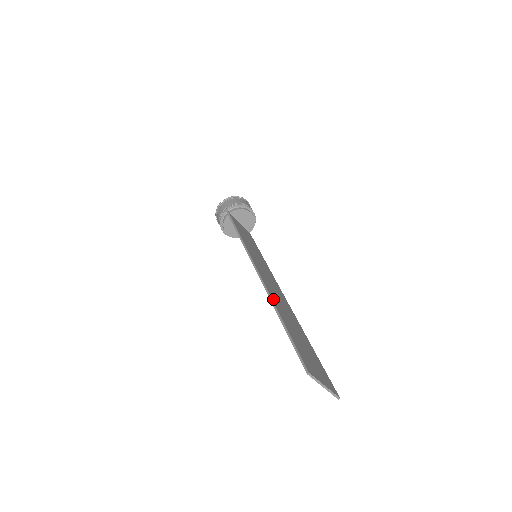
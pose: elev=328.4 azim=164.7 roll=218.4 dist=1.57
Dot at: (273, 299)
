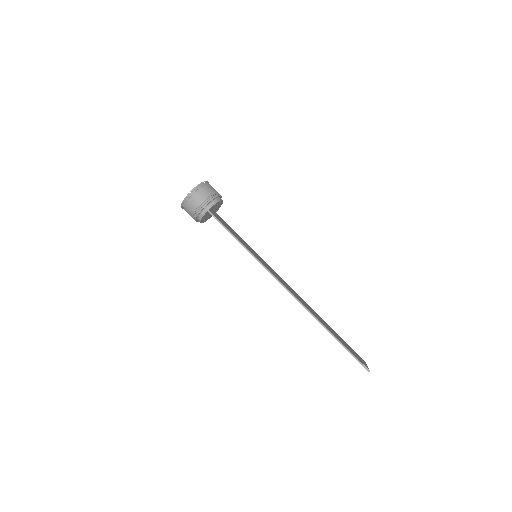
Dot at: (313, 314)
